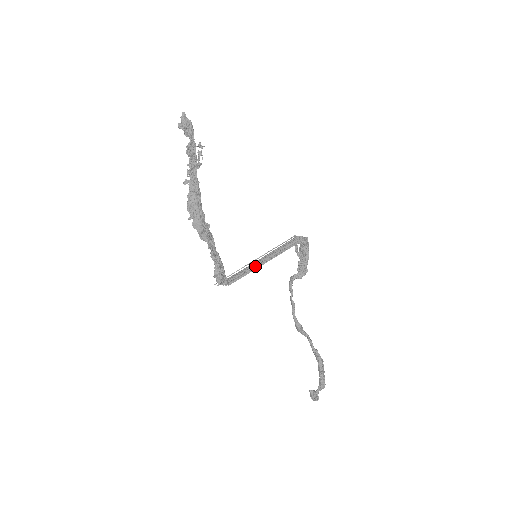
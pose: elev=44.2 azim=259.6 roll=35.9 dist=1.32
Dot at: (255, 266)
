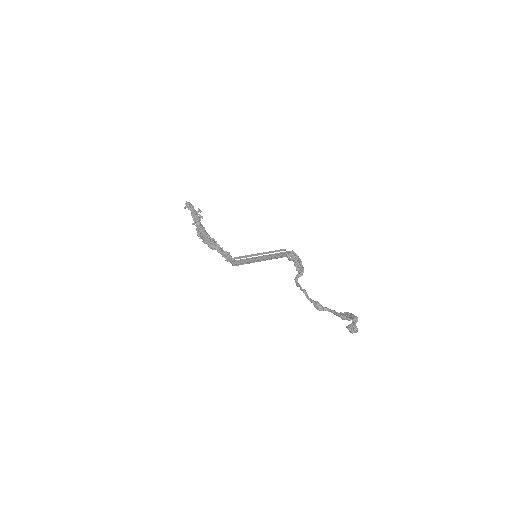
Dot at: (257, 261)
